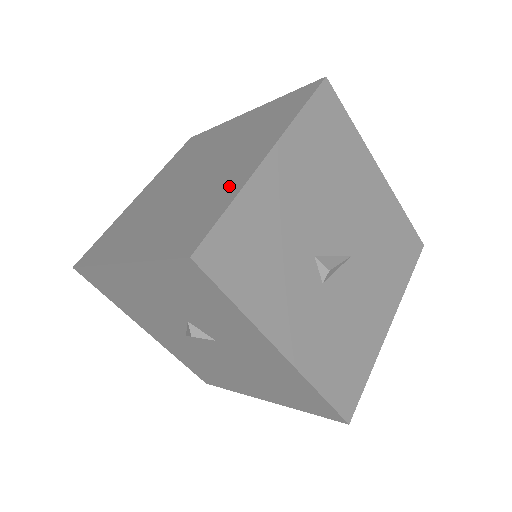
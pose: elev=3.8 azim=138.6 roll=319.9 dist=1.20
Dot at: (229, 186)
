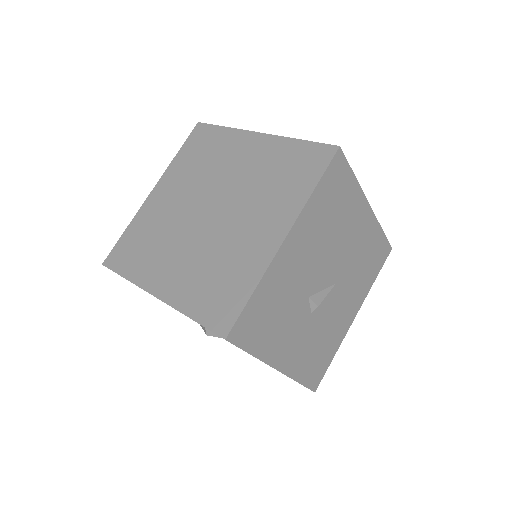
Dot at: (251, 261)
